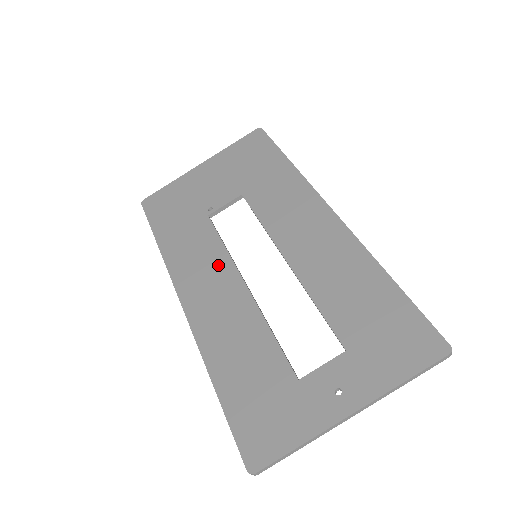
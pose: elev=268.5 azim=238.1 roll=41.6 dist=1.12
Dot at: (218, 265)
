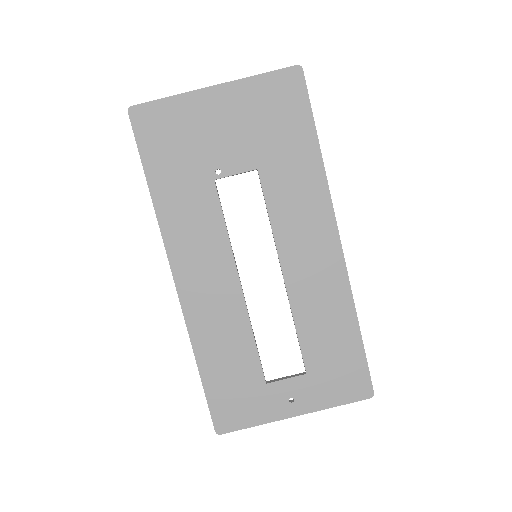
Dot at: (217, 252)
